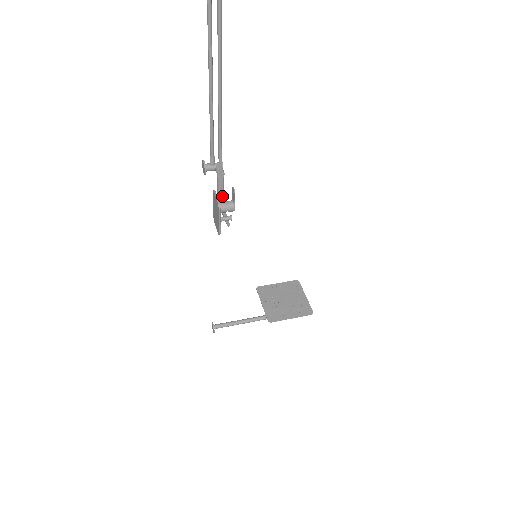
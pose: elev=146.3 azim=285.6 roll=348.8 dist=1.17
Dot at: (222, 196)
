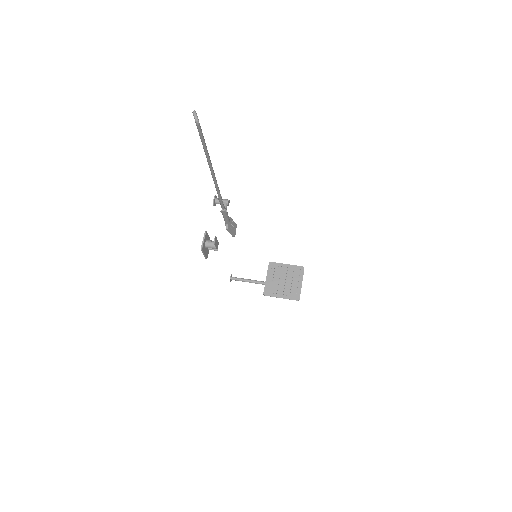
Dot at: (227, 221)
